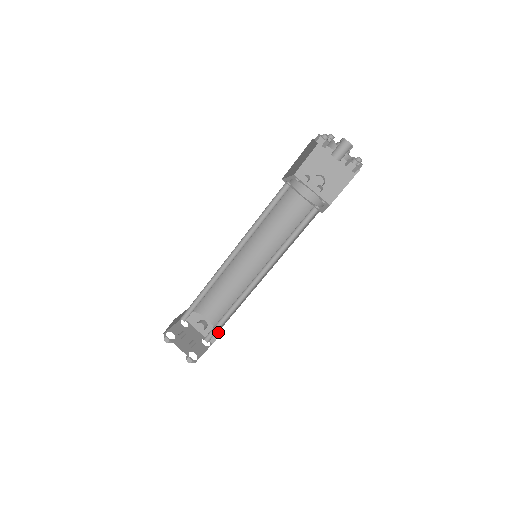
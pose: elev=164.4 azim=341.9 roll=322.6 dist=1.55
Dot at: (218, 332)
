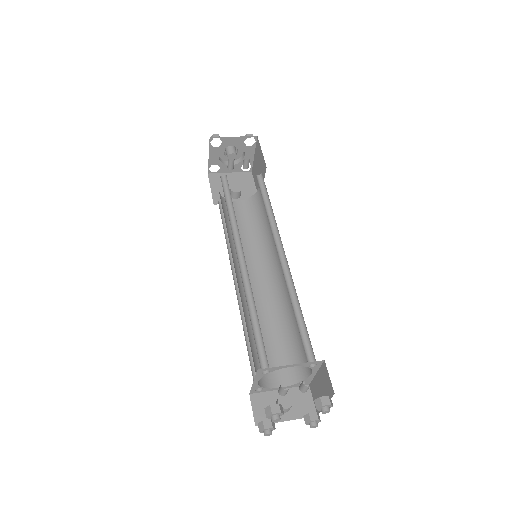
Dot at: (306, 394)
